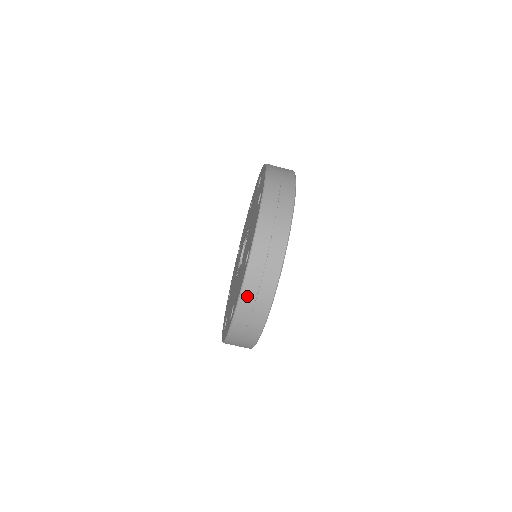
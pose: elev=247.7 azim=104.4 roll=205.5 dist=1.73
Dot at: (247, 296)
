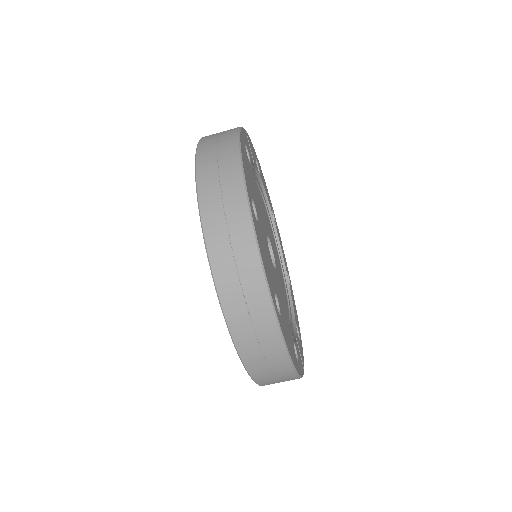
Dot at: (220, 261)
